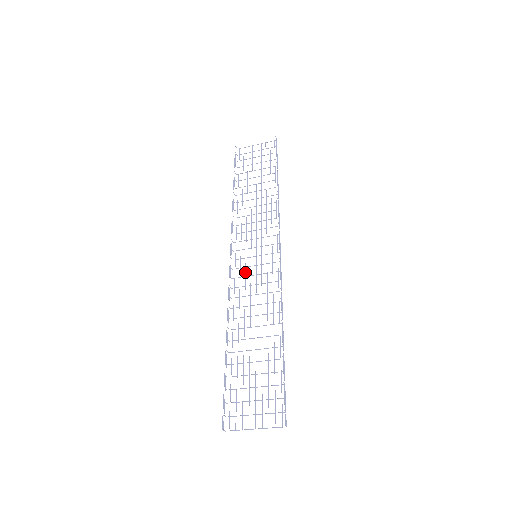
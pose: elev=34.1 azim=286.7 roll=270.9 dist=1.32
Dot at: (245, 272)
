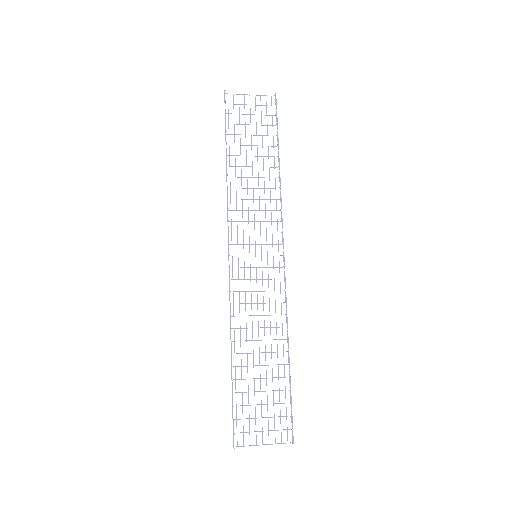
Dot at: (244, 274)
